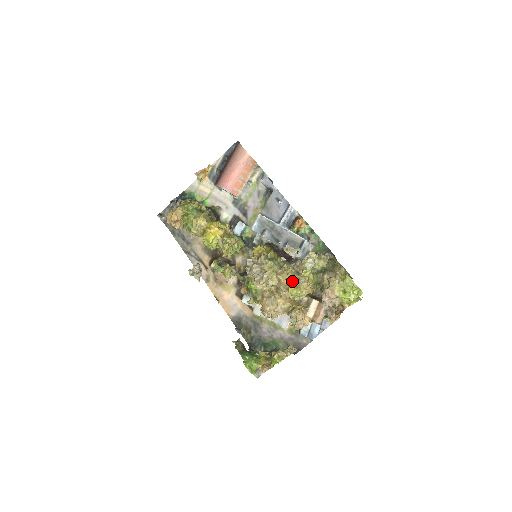
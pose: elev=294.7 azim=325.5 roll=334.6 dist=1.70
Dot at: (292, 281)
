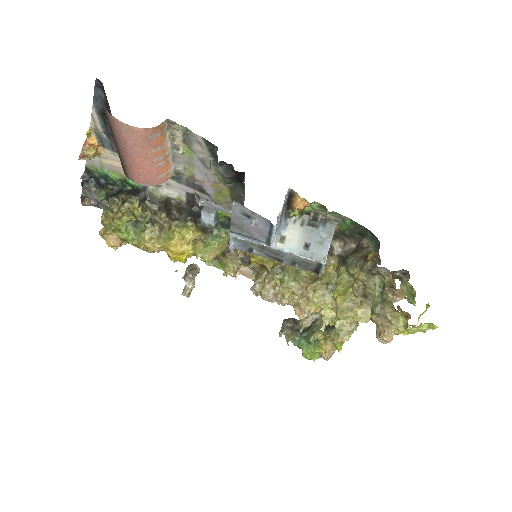
Dot at: (326, 311)
